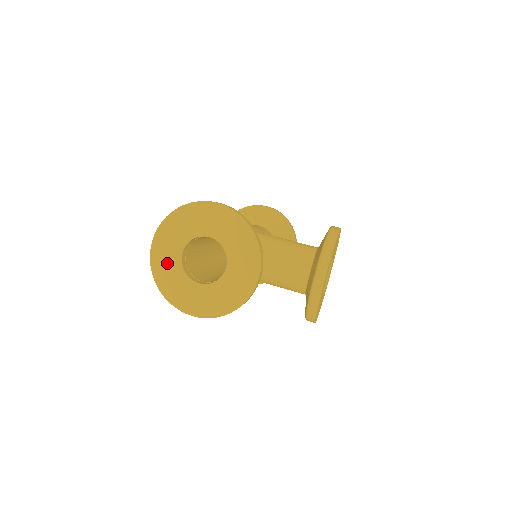
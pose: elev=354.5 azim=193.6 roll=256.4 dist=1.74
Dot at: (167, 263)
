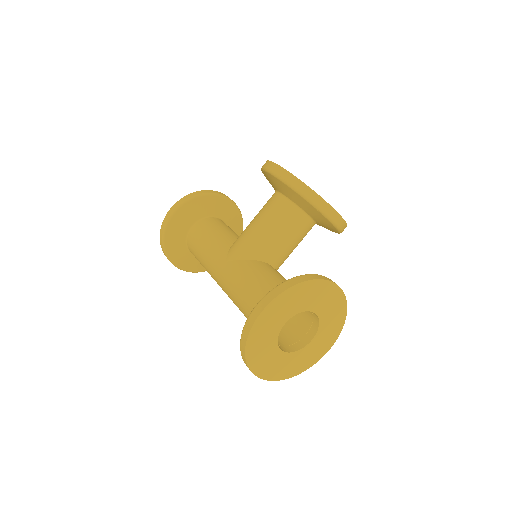
Dot at: (282, 366)
